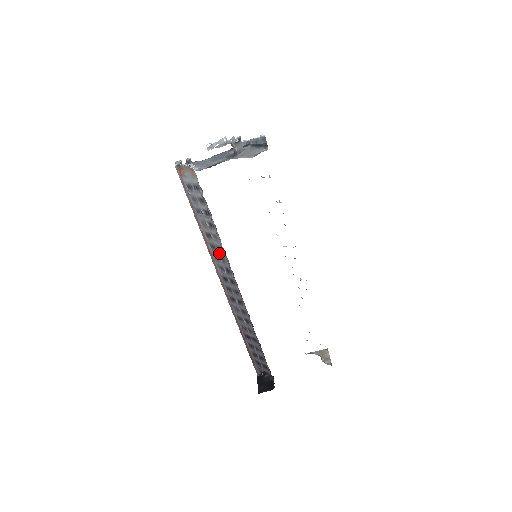
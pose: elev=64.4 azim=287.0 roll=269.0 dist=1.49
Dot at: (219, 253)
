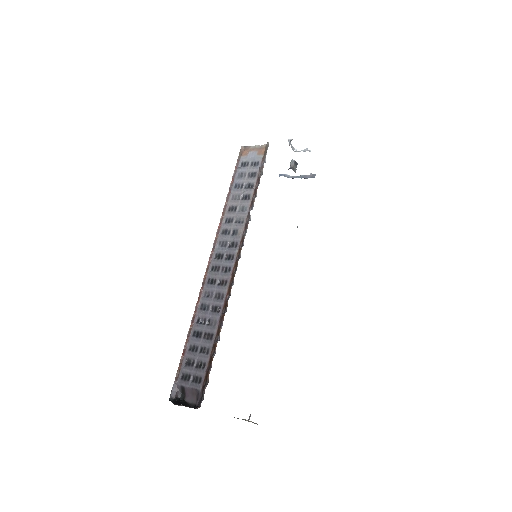
Dot at: (235, 225)
